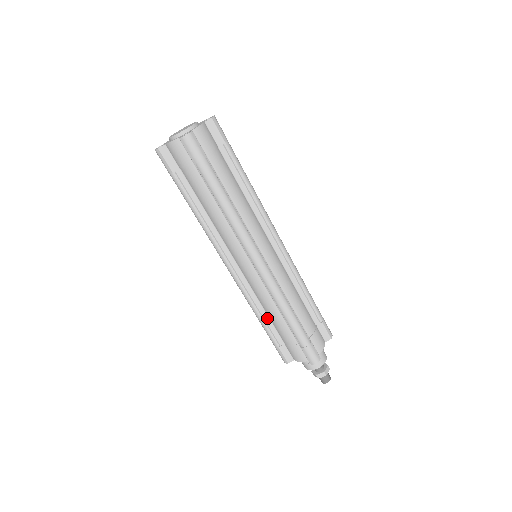
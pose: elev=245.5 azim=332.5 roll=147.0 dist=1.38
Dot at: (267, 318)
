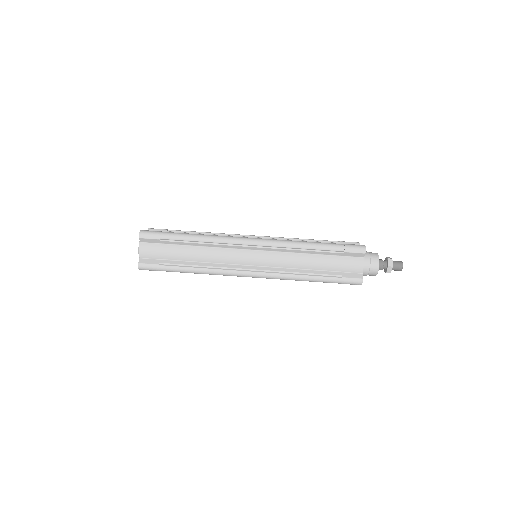
Dot at: (309, 271)
